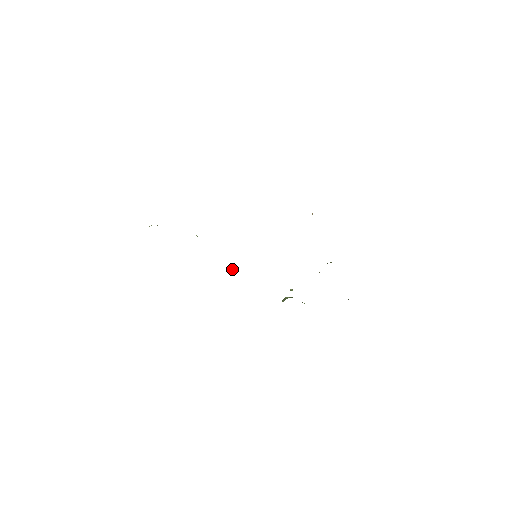
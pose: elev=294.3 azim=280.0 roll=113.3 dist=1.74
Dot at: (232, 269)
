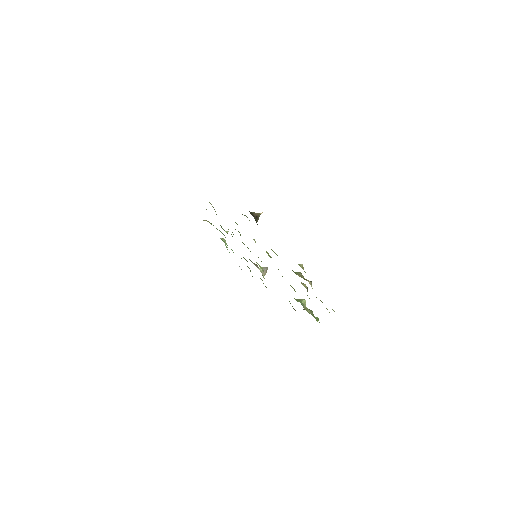
Dot at: occluded
